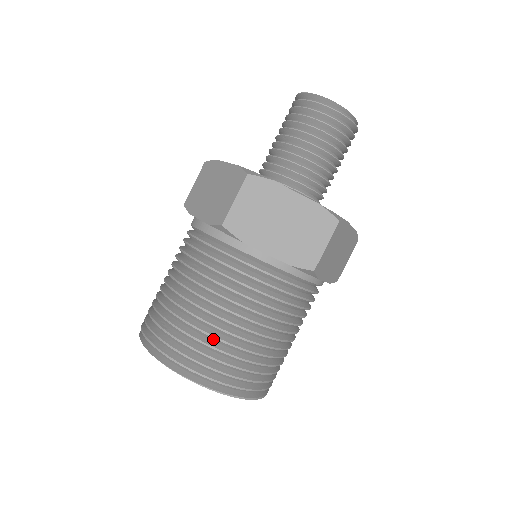
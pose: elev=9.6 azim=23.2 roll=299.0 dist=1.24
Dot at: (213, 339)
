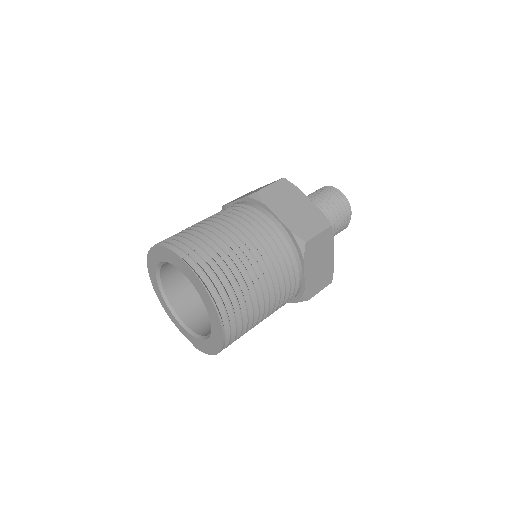
Dot at: (217, 248)
